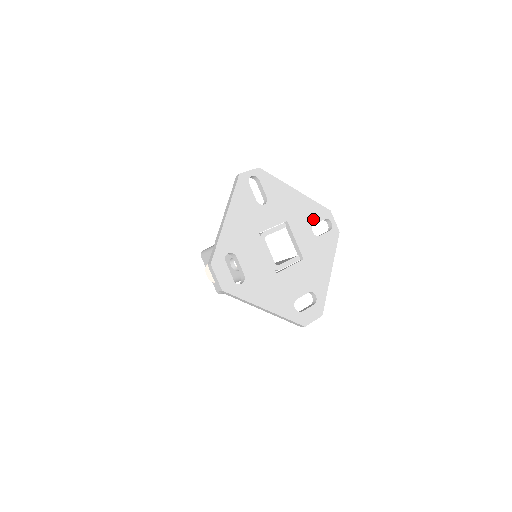
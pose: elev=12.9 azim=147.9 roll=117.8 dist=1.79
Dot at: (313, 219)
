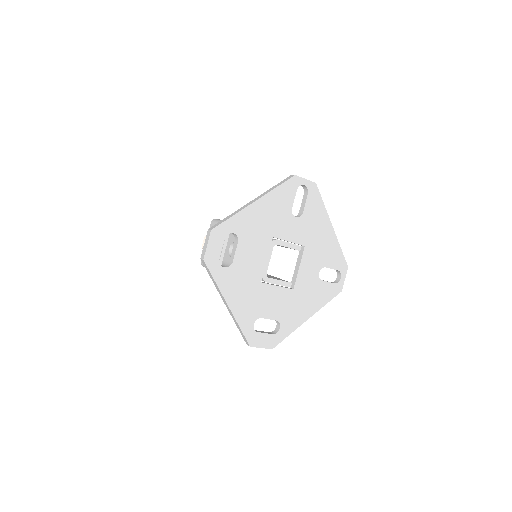
Dot at: (328, 262)
